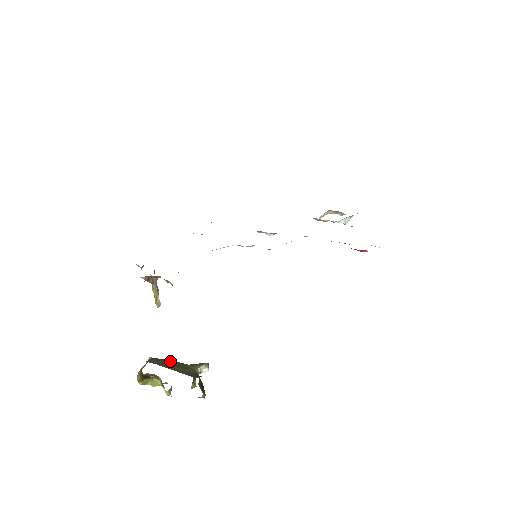
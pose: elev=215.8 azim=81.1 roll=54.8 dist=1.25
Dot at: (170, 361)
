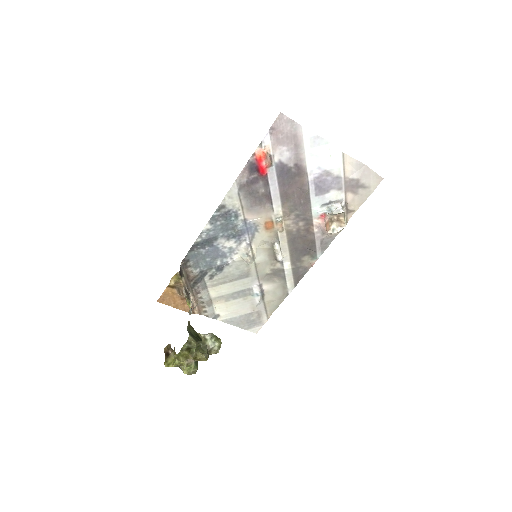
Dot at: occluded
